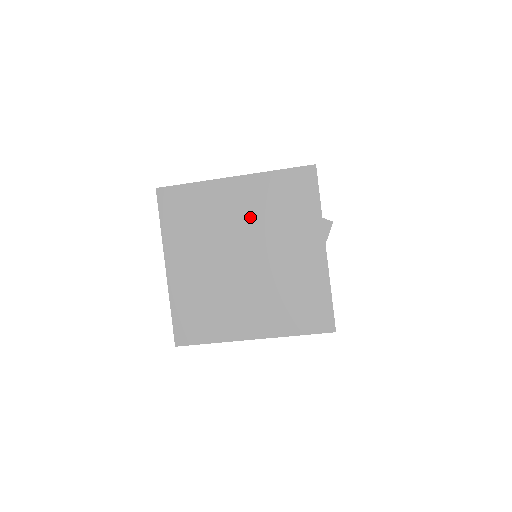
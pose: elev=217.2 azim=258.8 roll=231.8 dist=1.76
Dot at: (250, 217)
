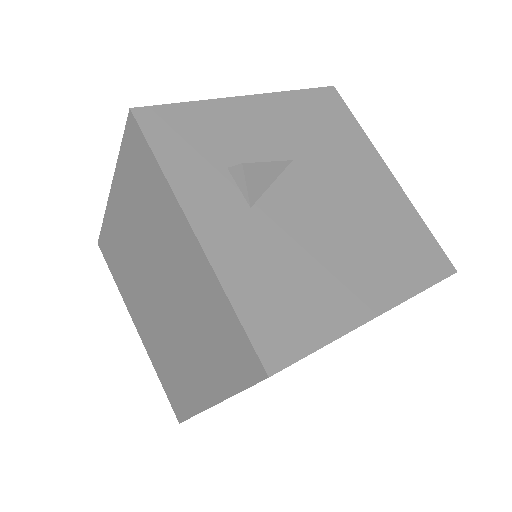
Dot at: (137, 232)
